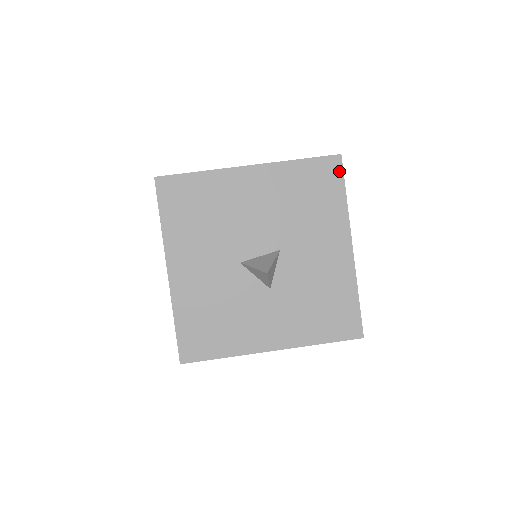
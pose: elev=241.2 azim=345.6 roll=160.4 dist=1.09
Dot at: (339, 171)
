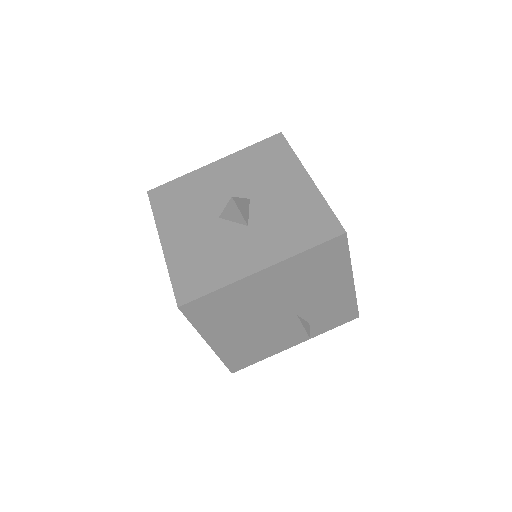
Dot at: (283, 141)
